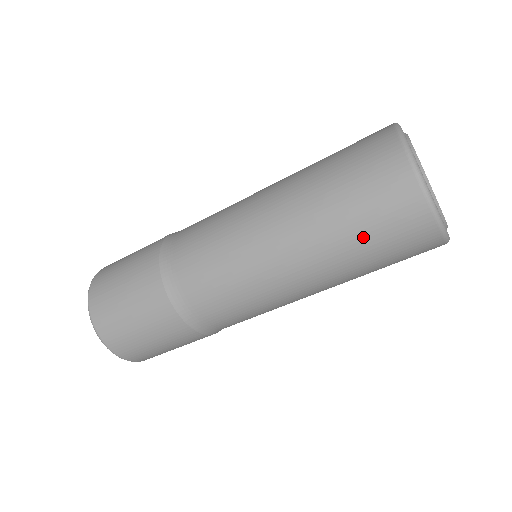
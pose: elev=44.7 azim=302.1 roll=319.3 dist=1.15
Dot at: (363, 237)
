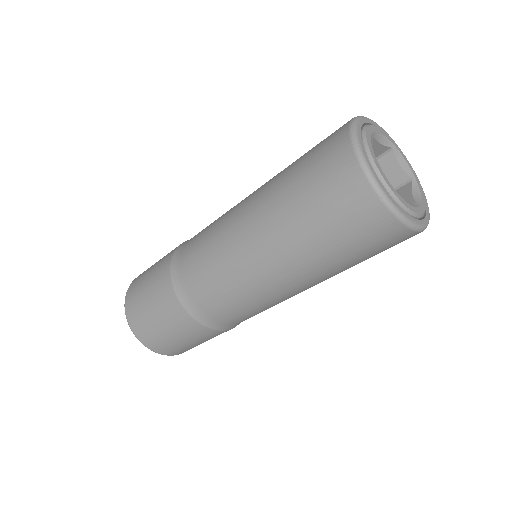
Dot at: (302, 192)
